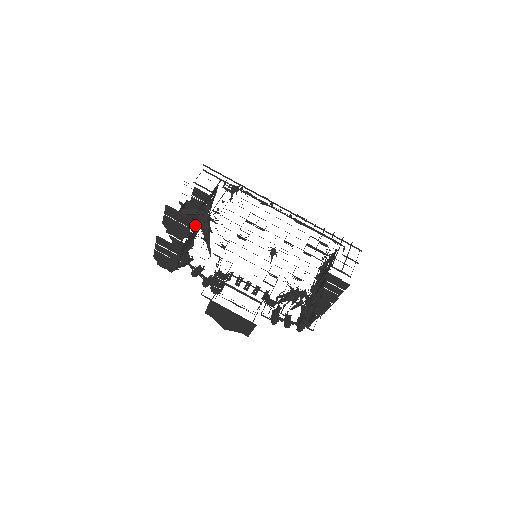
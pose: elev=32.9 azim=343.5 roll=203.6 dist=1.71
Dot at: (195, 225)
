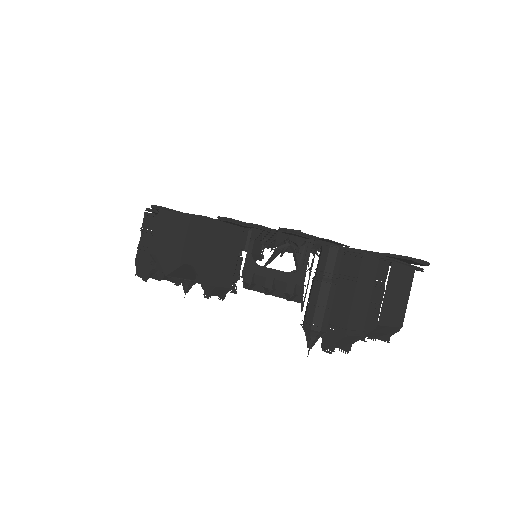
Dot at: (208, 296)
